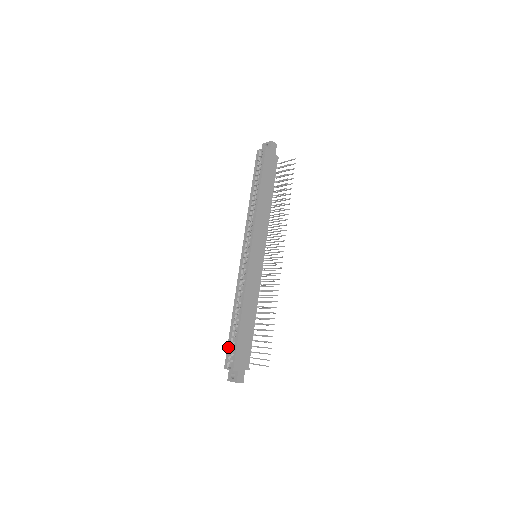
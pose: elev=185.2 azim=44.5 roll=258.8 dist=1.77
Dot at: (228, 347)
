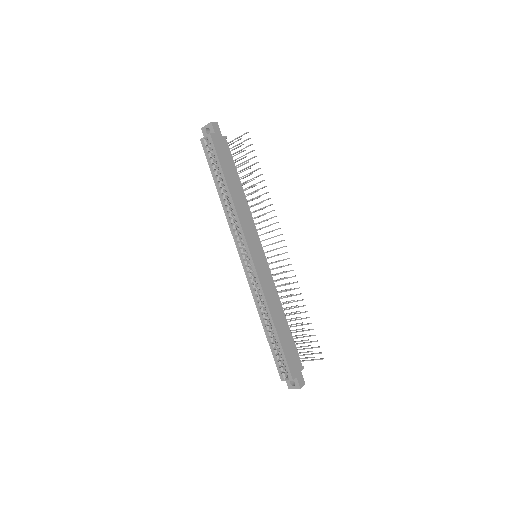
Dot at: (275, 360)
